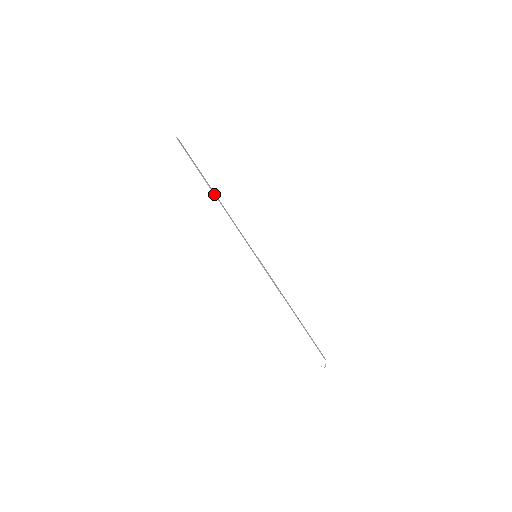
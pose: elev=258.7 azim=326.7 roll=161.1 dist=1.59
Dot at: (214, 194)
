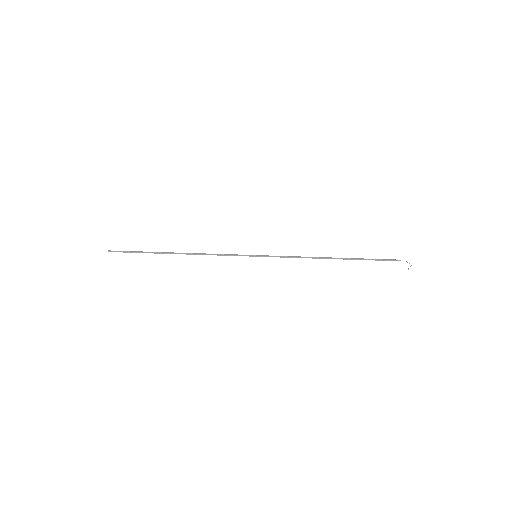
Dot at: (176, 253)
